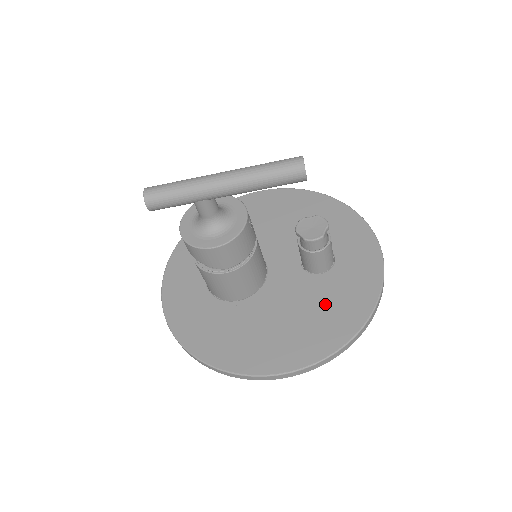
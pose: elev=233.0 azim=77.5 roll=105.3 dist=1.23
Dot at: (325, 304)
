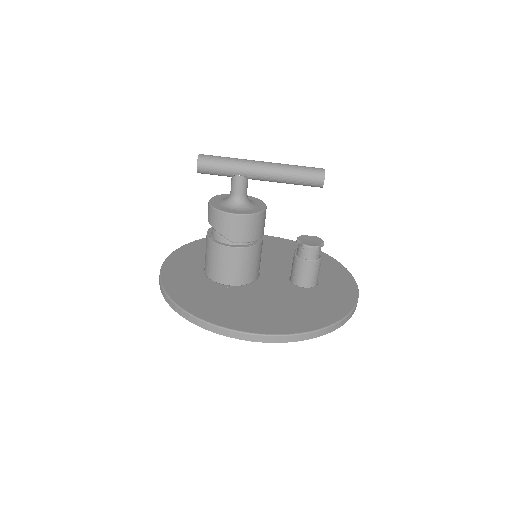
Dot at: (305, 304)
